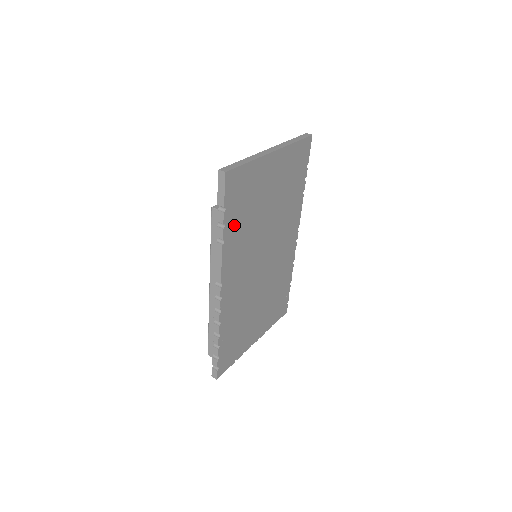
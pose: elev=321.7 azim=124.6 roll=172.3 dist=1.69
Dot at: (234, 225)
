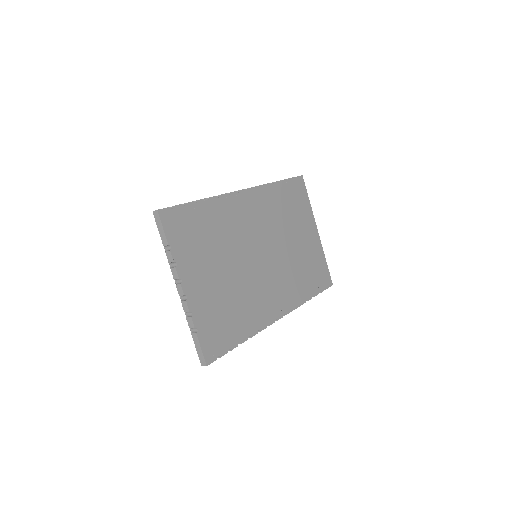
Dot at: (281, 195)
